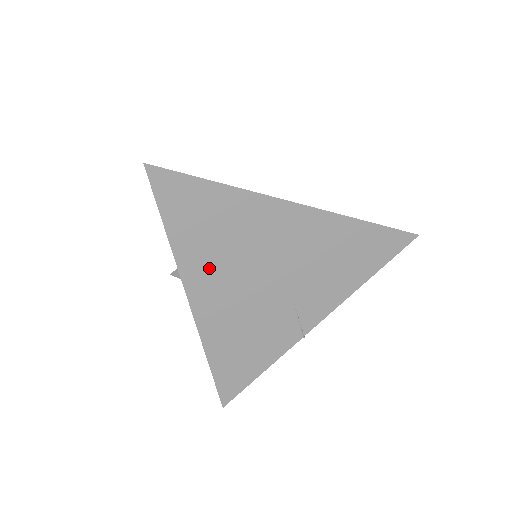
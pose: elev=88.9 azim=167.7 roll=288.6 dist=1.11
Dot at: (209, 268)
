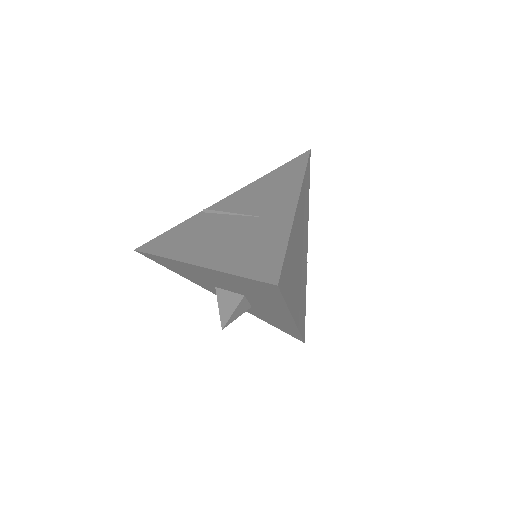
Dot at: (294, 292)
